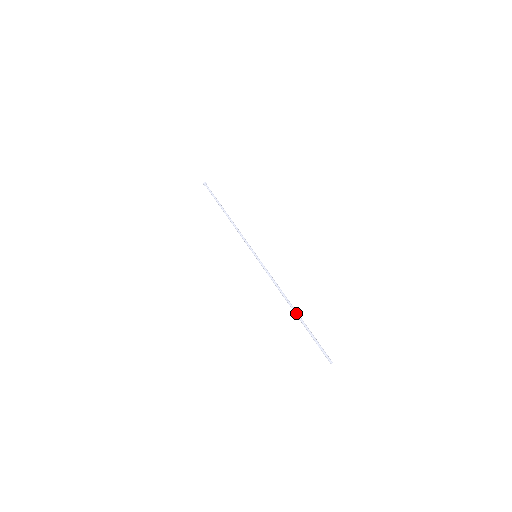
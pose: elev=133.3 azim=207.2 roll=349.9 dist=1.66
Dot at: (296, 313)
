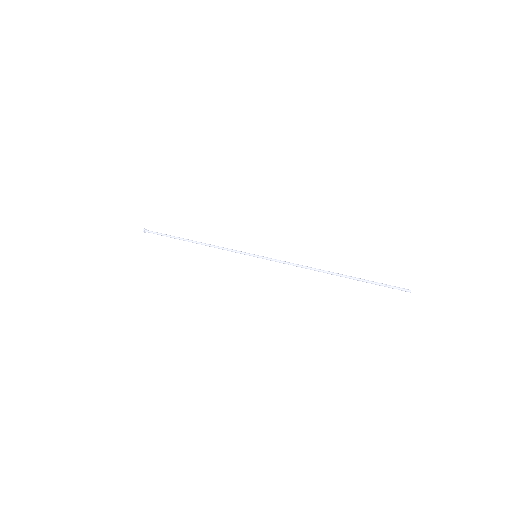
Dot at: (341, 274)
